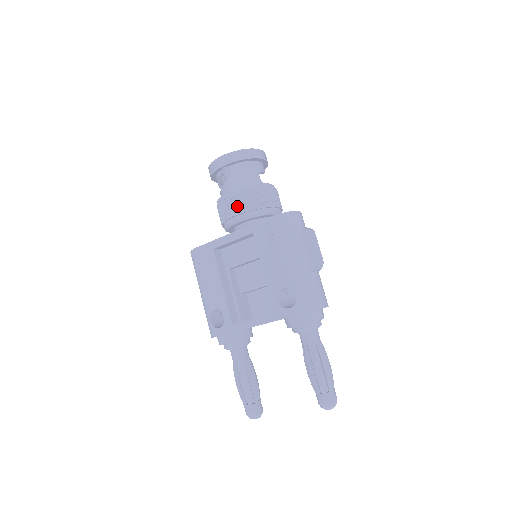
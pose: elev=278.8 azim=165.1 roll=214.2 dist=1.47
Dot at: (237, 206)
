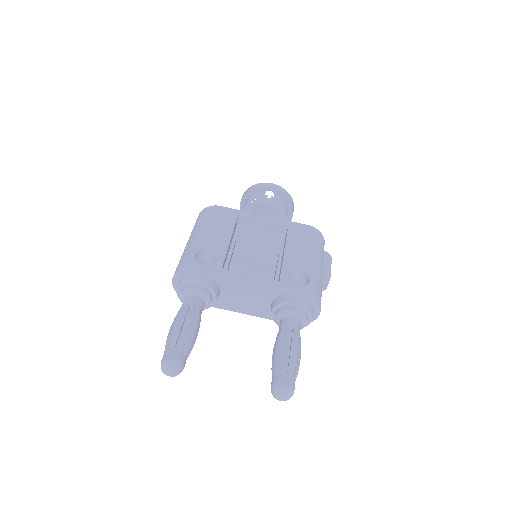
Dot at: (271, 212)
